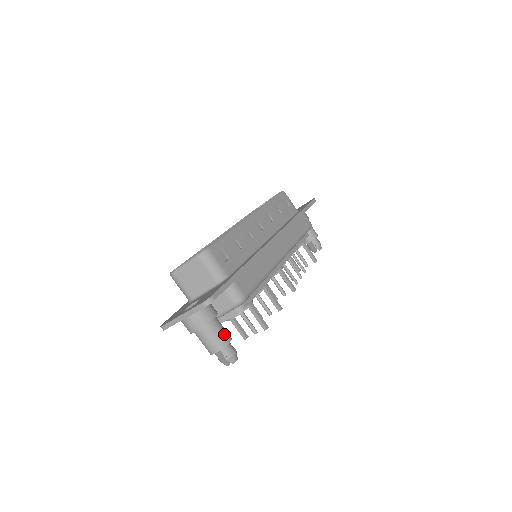
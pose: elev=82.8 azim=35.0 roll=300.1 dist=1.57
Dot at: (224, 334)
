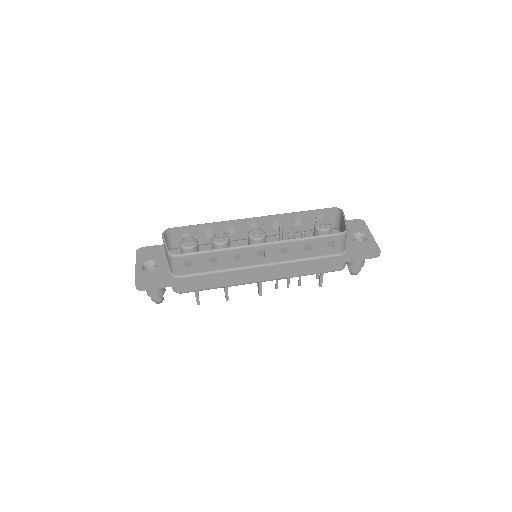
Dot at: (155, 293)
